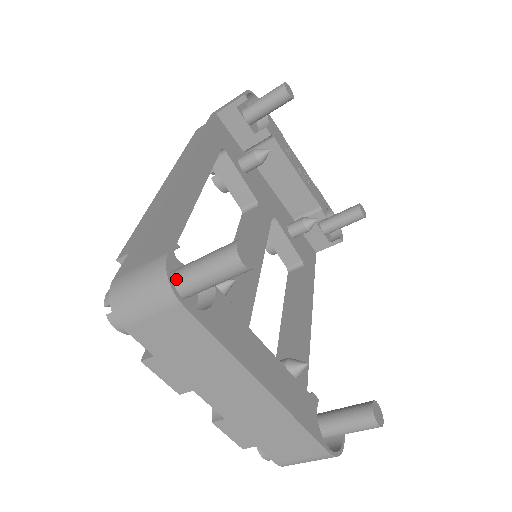
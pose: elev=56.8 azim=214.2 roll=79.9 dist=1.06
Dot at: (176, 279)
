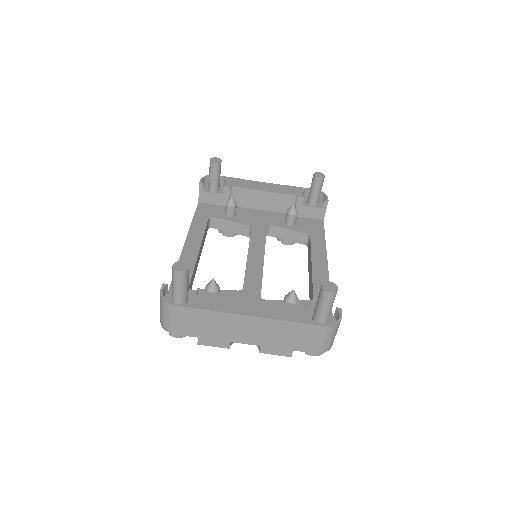
Dot at: (173, 298)
